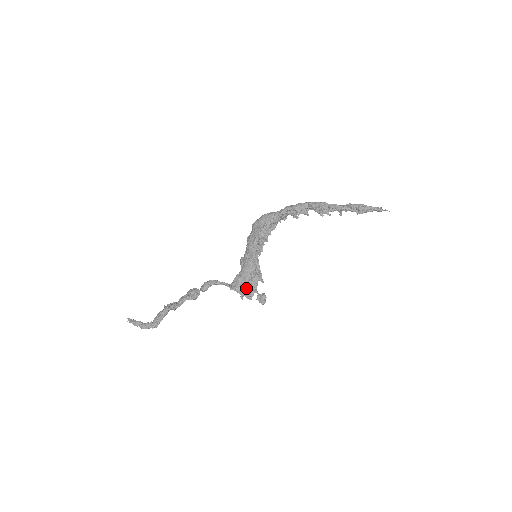
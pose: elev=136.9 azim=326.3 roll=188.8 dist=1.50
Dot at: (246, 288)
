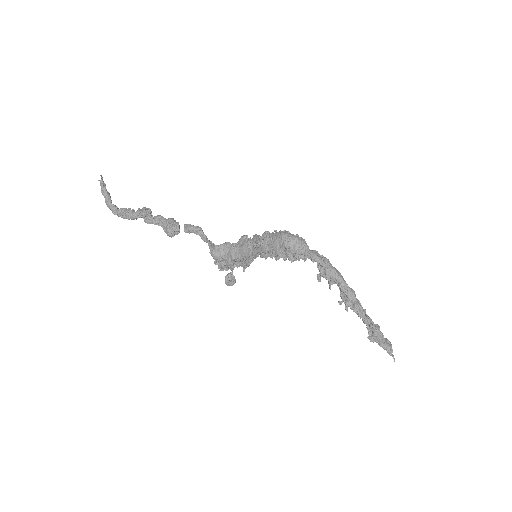
Dot at: (225, 262)
